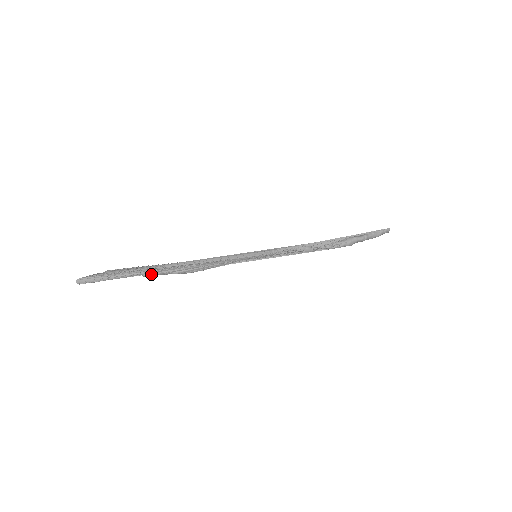
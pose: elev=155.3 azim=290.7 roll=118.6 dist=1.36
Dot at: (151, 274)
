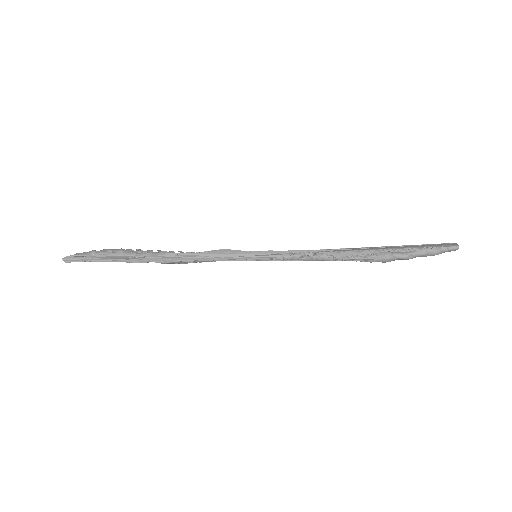
Dot at: (134, 262)
